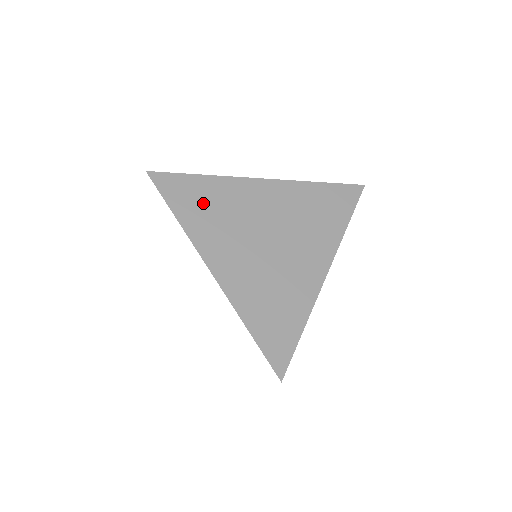
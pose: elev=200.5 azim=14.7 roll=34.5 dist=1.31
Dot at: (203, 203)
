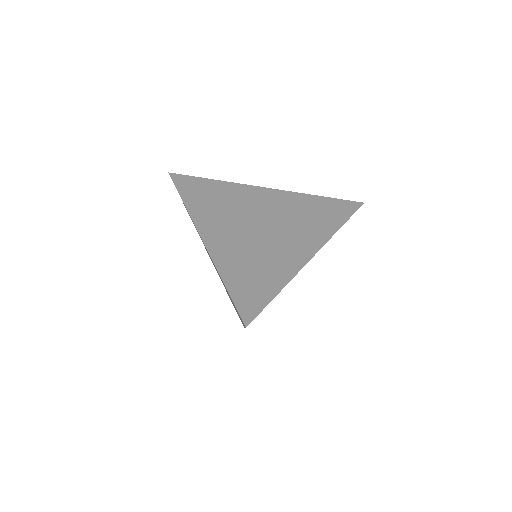
Dot at: (209, 196)
